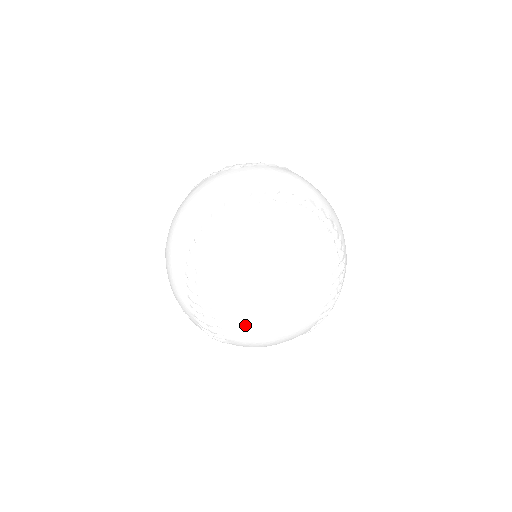
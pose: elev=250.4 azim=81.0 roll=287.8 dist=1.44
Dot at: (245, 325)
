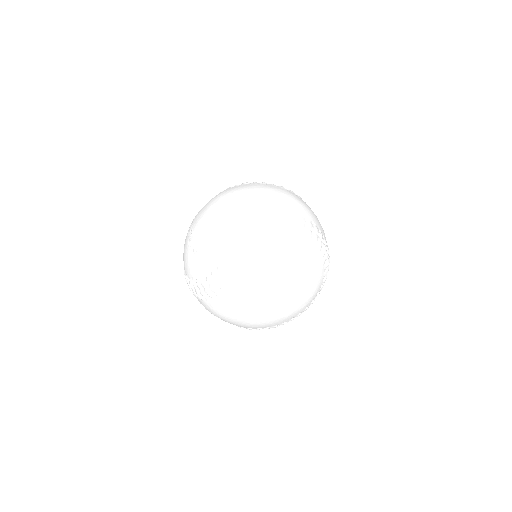
Dot at: (249, 298)
